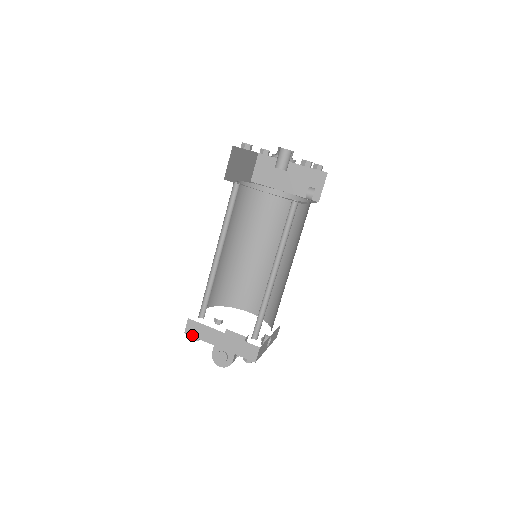
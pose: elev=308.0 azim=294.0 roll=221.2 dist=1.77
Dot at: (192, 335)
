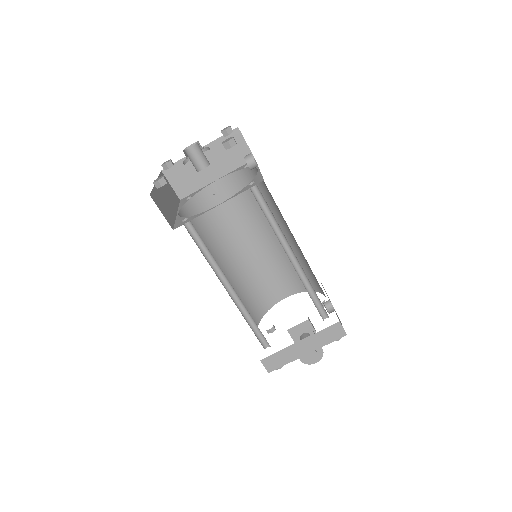
Dot at: (276, 368)
